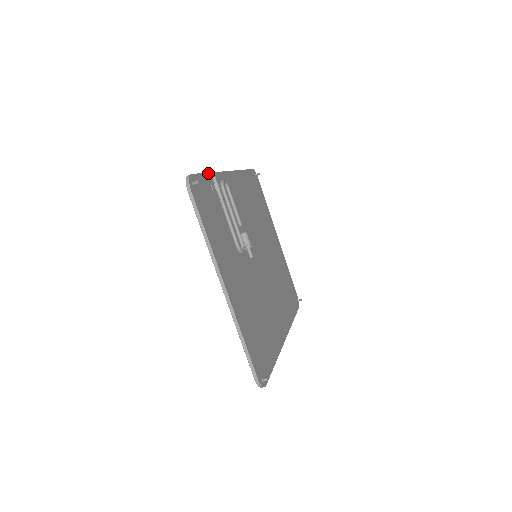
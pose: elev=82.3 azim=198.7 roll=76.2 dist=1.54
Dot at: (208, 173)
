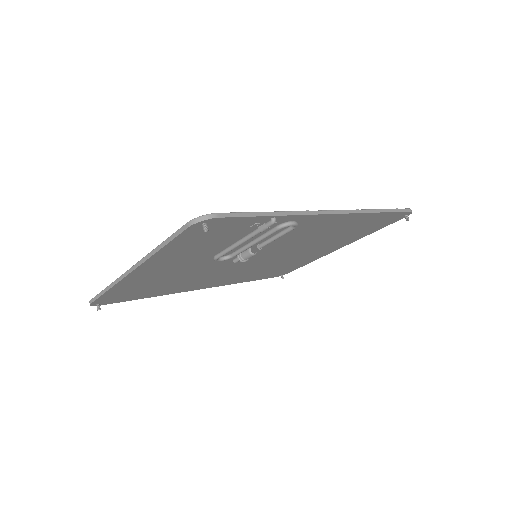
Dot at: (271, 216)
